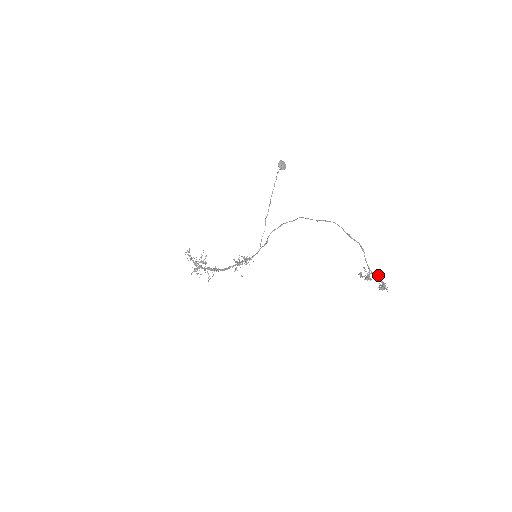
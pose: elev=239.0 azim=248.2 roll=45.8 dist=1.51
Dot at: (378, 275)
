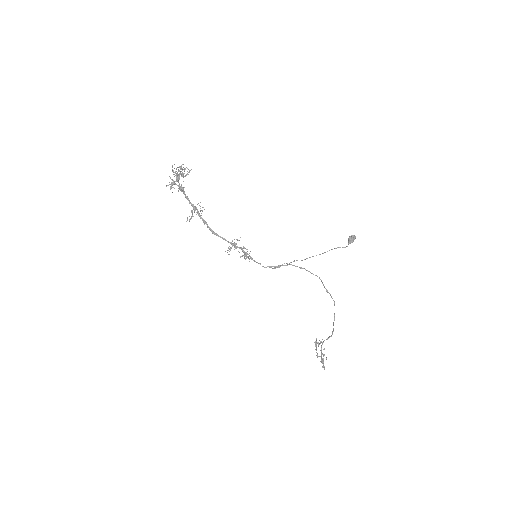
Dot at: (321, 341)
